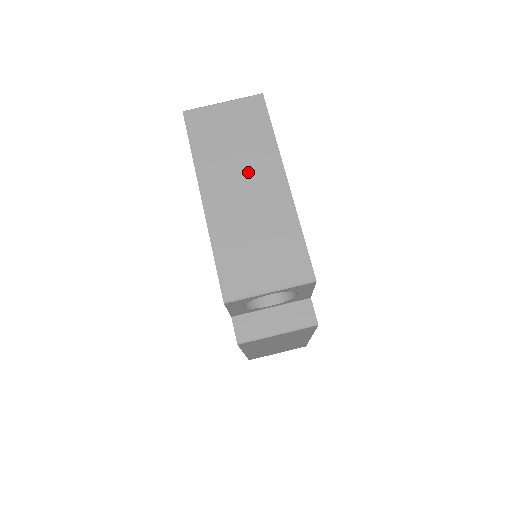
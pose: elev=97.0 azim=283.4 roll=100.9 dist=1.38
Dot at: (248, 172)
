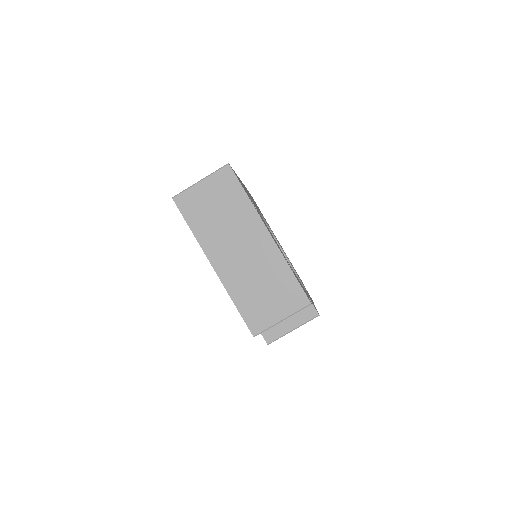
Dot at: (239, 235)
